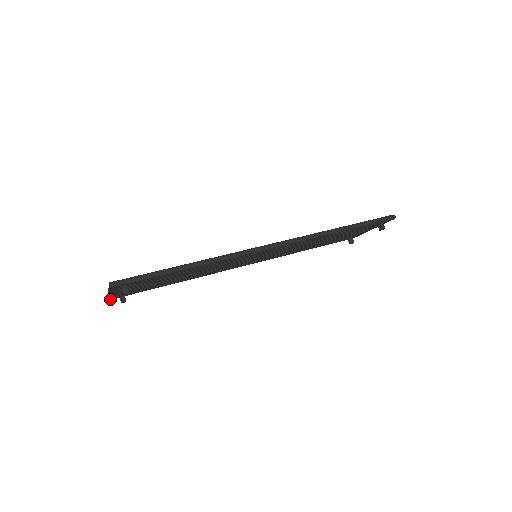
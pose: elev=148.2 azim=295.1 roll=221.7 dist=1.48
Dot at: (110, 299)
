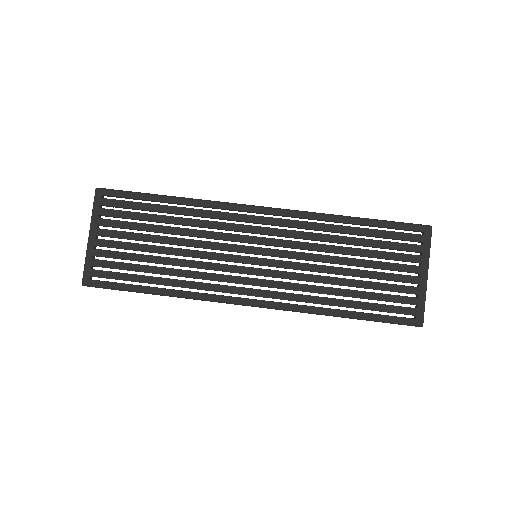
Dot at: (98, 194)
